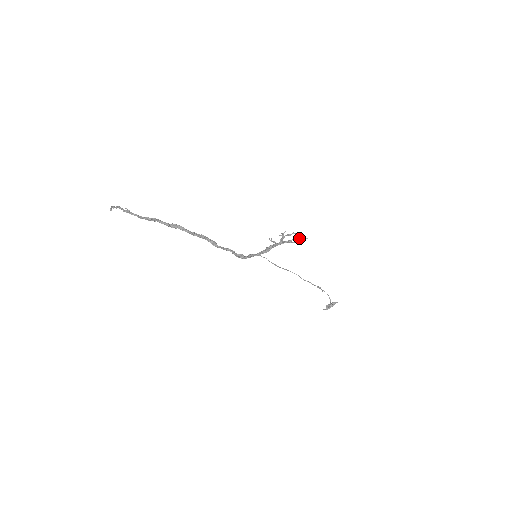
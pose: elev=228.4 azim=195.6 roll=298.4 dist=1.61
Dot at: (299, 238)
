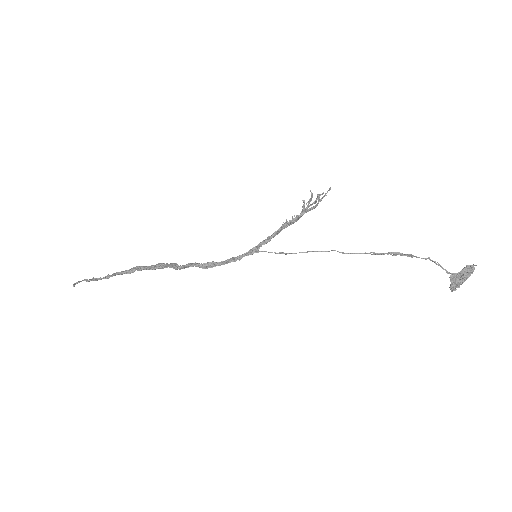
Dot at: occluded
